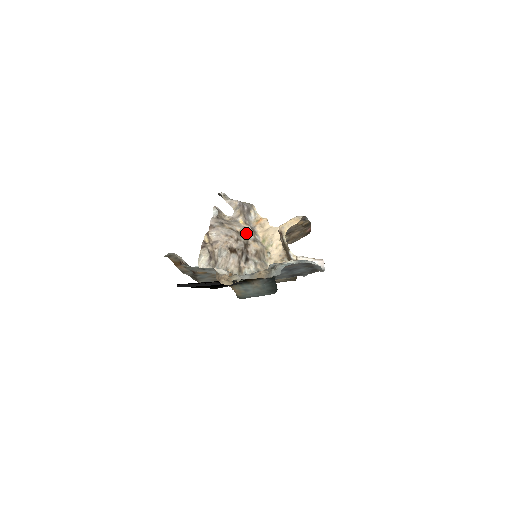
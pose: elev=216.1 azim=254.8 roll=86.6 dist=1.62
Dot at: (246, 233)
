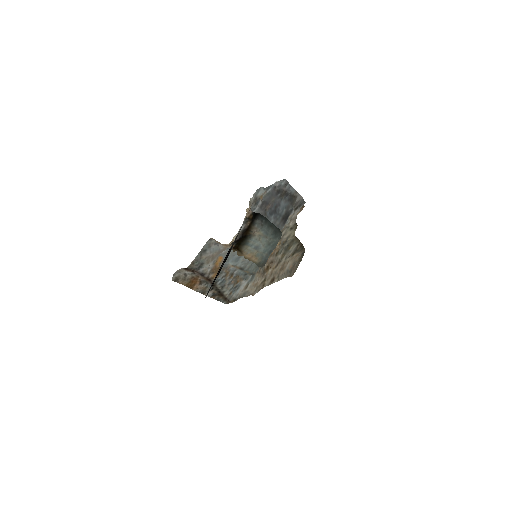
Dot at: occluded
